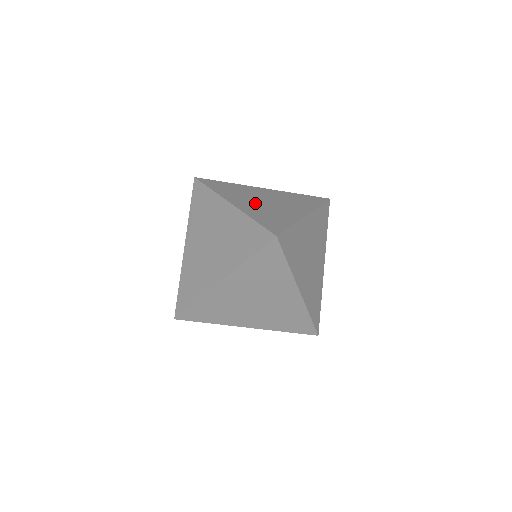
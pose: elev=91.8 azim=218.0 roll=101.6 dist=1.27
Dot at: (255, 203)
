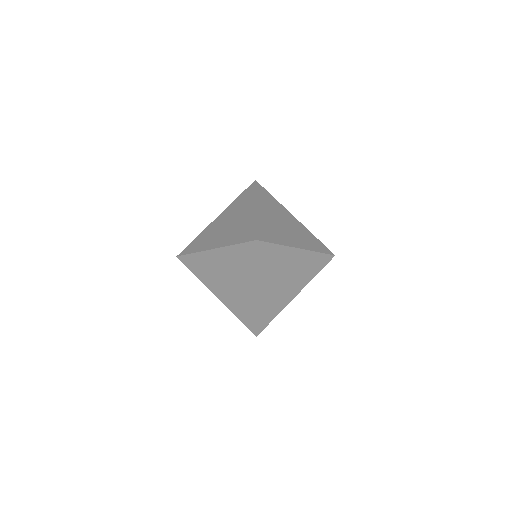
Dot at: occluded
